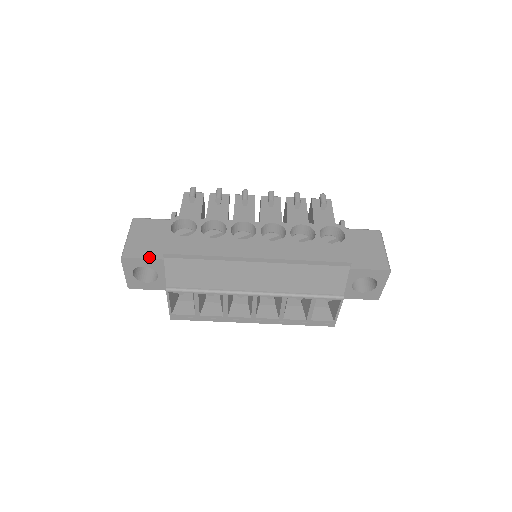
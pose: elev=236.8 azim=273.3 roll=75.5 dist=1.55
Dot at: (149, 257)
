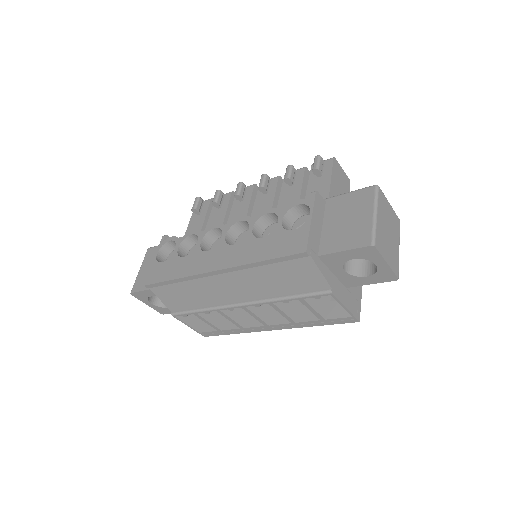
Dot at: (147, 288)
